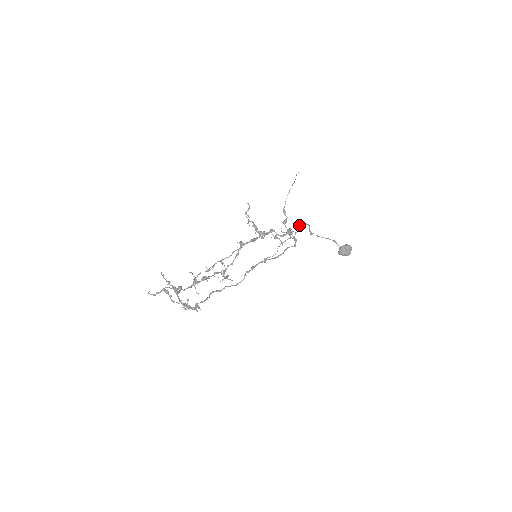
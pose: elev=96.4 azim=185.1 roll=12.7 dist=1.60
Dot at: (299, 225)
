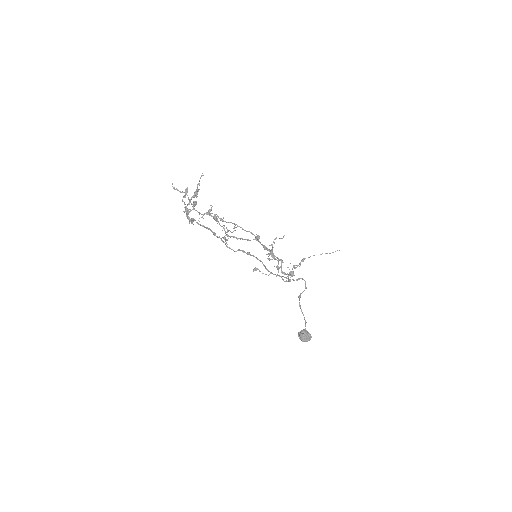
Dot at: (301, 278)
